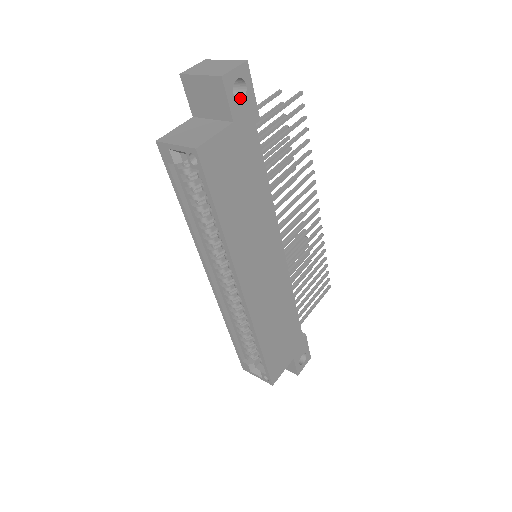
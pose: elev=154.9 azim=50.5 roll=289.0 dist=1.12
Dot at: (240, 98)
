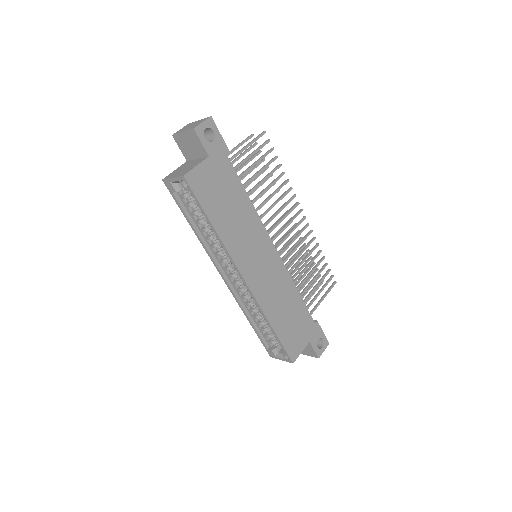
Dot at: (211, 141)
